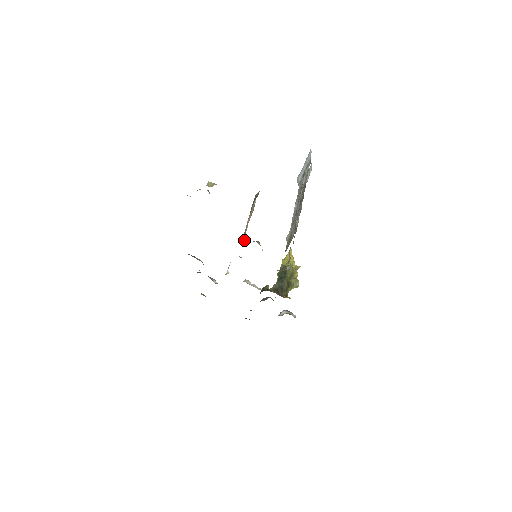
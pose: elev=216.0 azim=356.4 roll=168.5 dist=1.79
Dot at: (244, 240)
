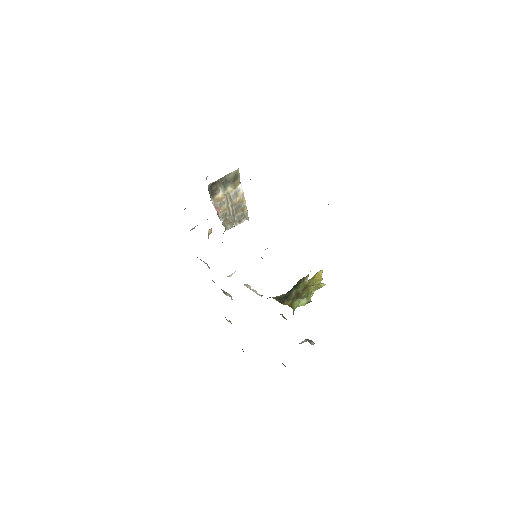
Dot at: occluded
